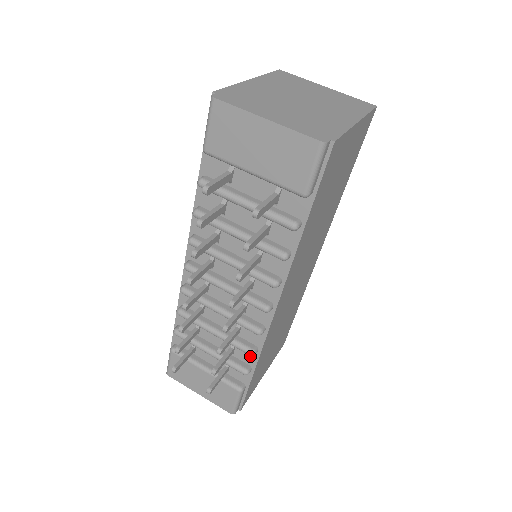
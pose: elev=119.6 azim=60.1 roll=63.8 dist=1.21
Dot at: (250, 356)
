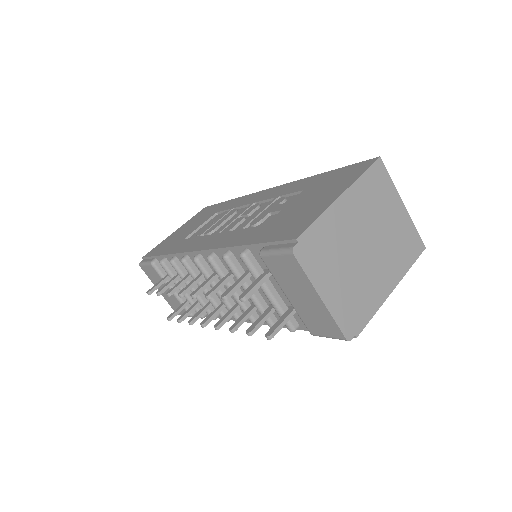
Dot at: occluded
